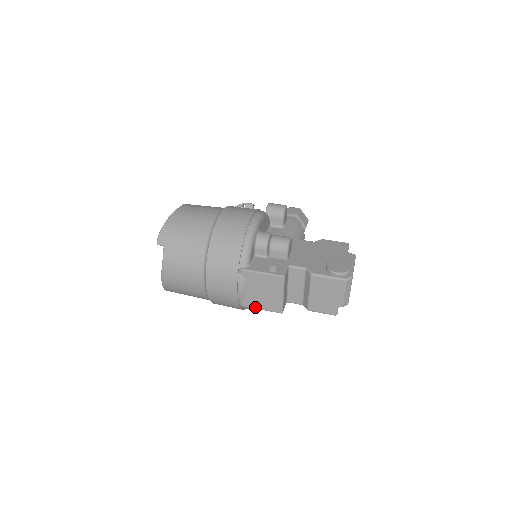
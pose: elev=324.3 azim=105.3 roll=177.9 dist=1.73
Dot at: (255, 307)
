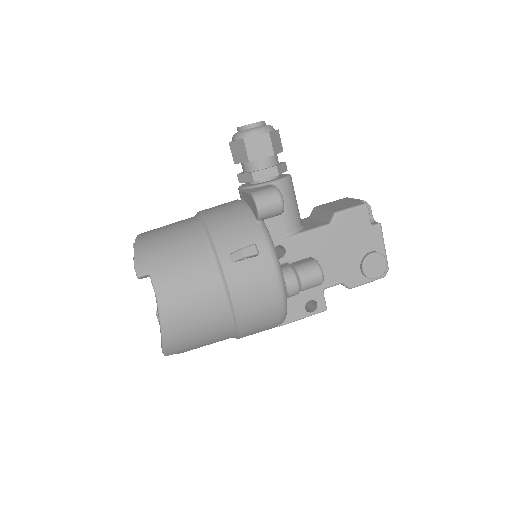
Dot at: occluded
